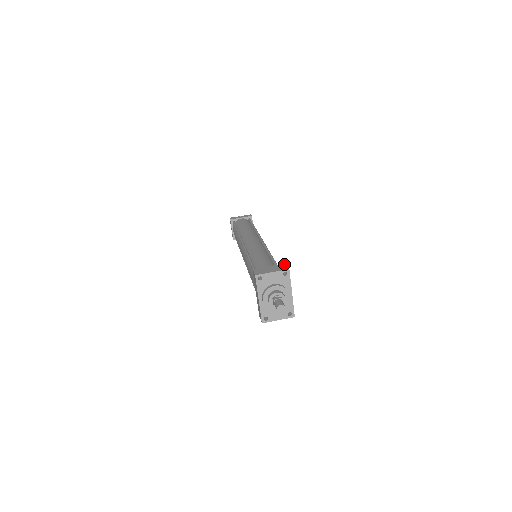
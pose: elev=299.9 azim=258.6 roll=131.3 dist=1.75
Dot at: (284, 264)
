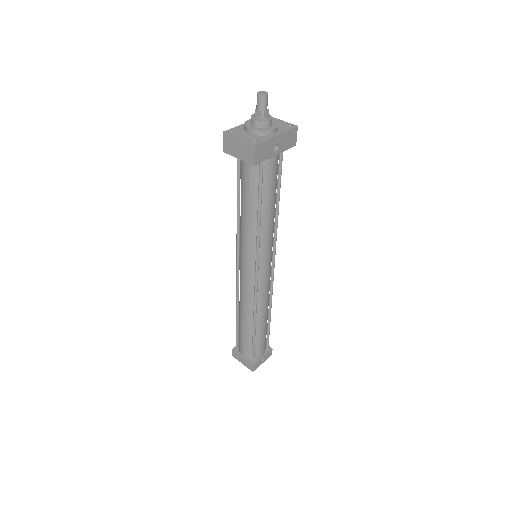
Dot at: (295, 142)
